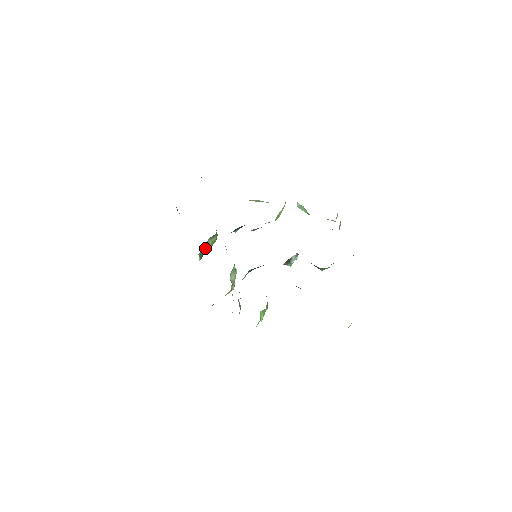
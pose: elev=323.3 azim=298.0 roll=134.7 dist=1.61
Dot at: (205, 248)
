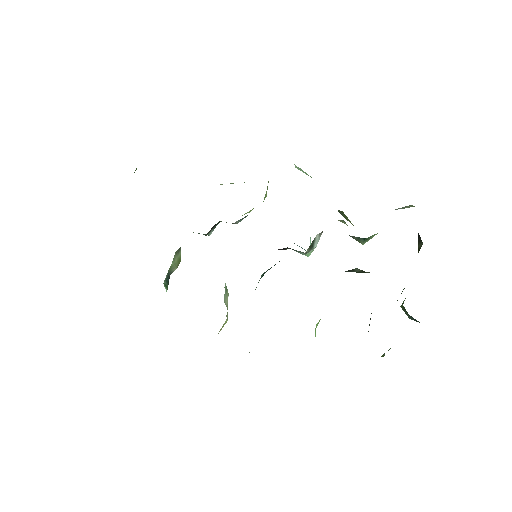
Dot at: (169, 272)
